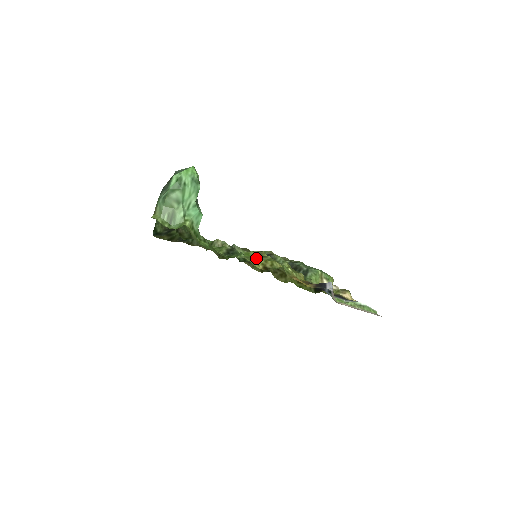
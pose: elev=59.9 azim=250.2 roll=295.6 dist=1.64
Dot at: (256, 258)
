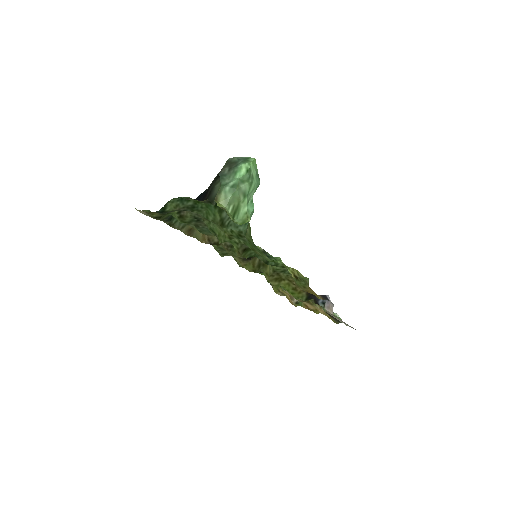
Dot at: occluded
